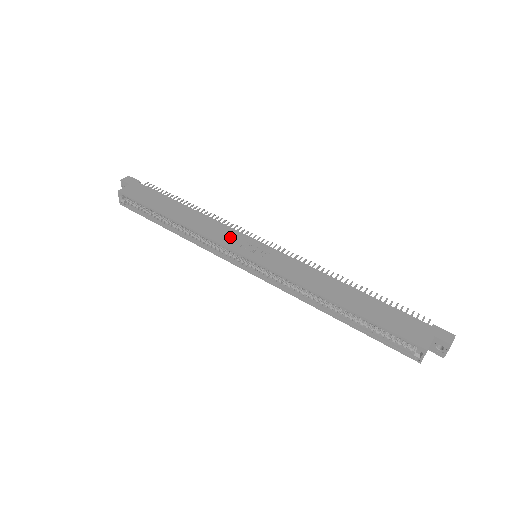
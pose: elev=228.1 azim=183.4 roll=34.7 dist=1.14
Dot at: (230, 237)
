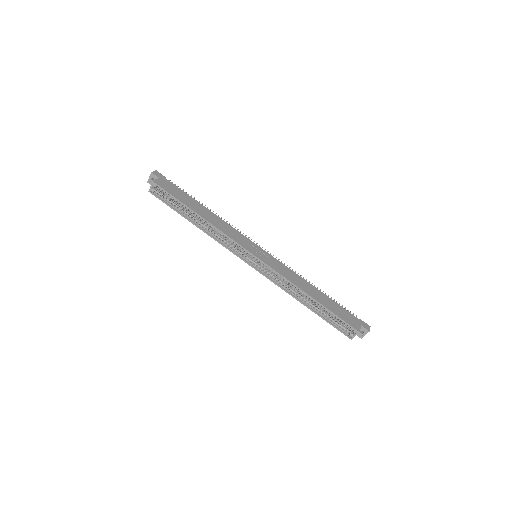
Dot at: (241, 239)
